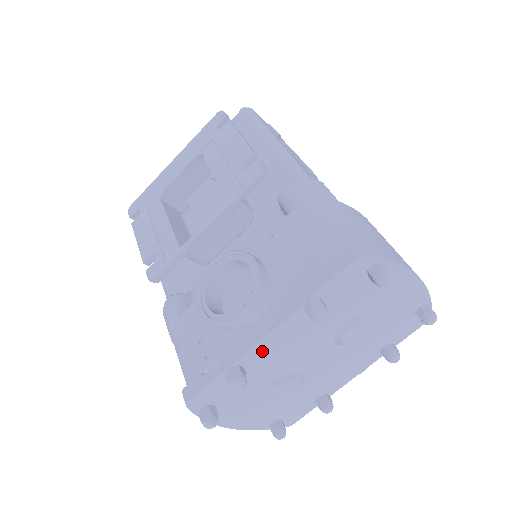
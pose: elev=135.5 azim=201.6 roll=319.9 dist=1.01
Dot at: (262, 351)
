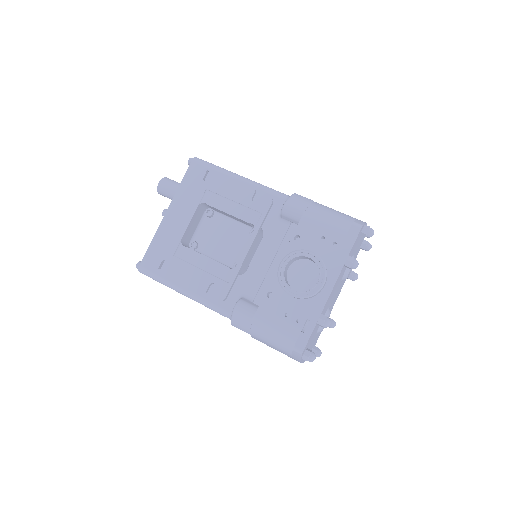
Dot at: (328, 300)
